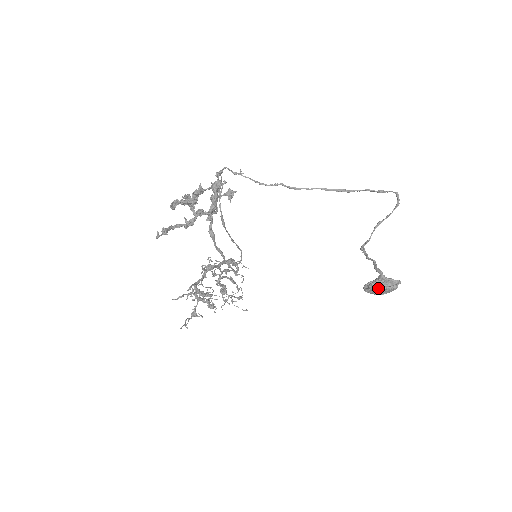
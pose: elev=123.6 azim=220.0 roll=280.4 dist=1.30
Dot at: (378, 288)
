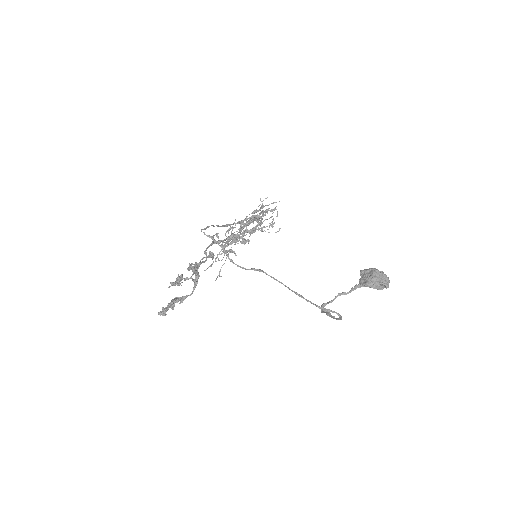
Dot at: occluded
